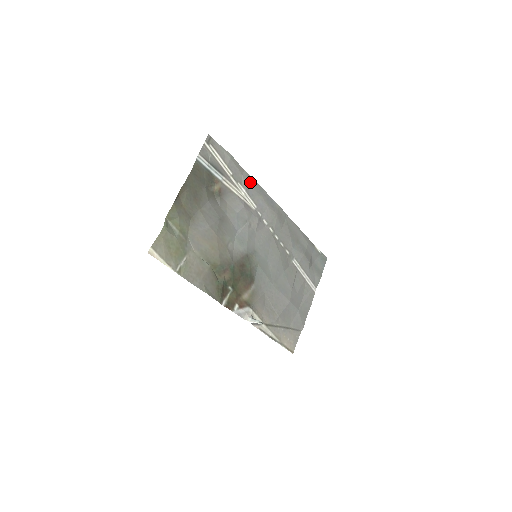
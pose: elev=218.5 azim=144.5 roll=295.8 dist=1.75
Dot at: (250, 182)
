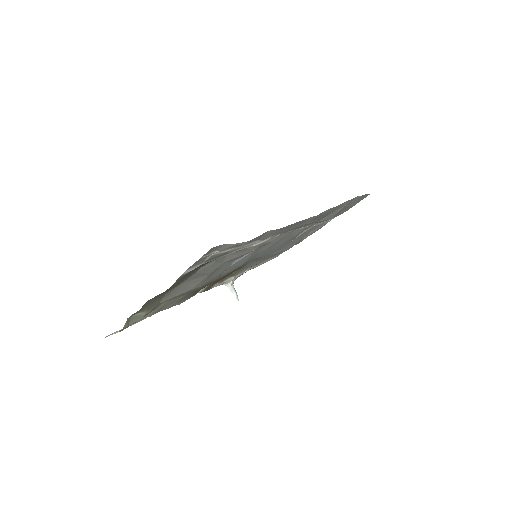
Dot at: (274, 232)
